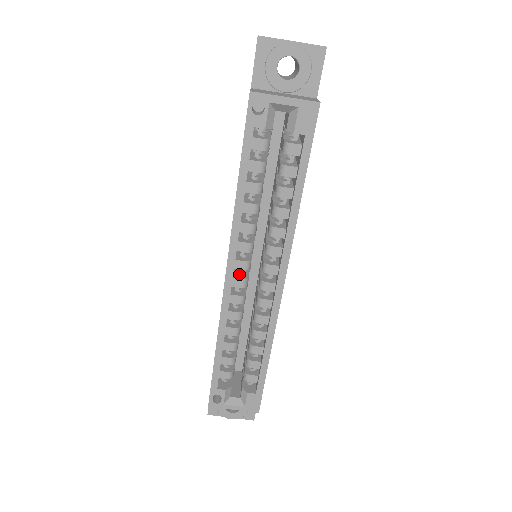
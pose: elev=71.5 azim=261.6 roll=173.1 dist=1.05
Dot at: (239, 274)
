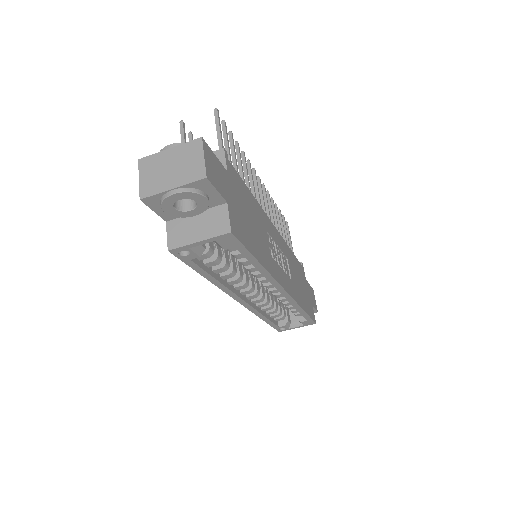
Dot at: occluded
